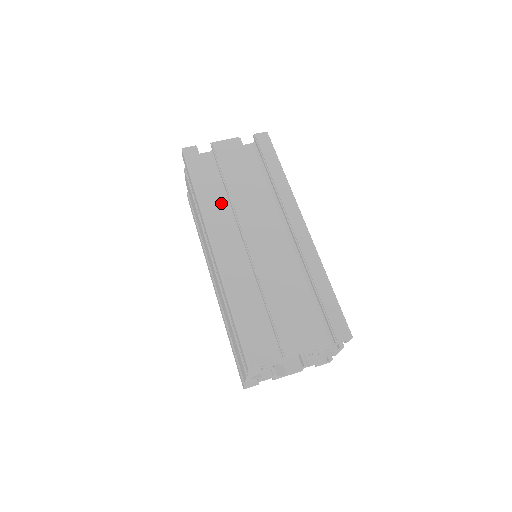
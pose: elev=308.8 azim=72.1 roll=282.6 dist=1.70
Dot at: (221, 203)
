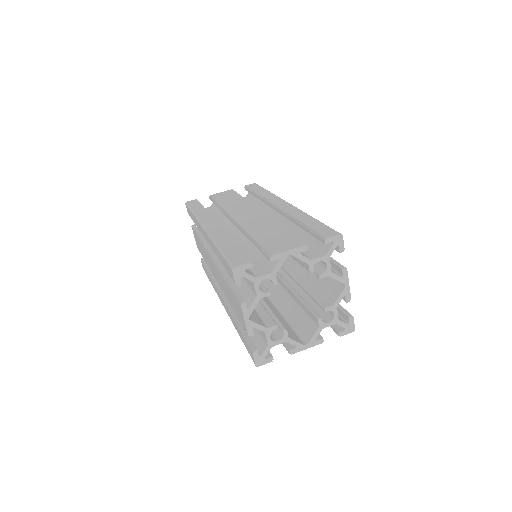
Dot at: (217, 221)
